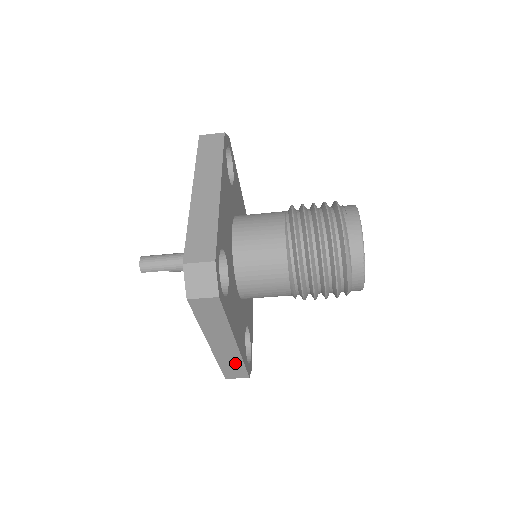
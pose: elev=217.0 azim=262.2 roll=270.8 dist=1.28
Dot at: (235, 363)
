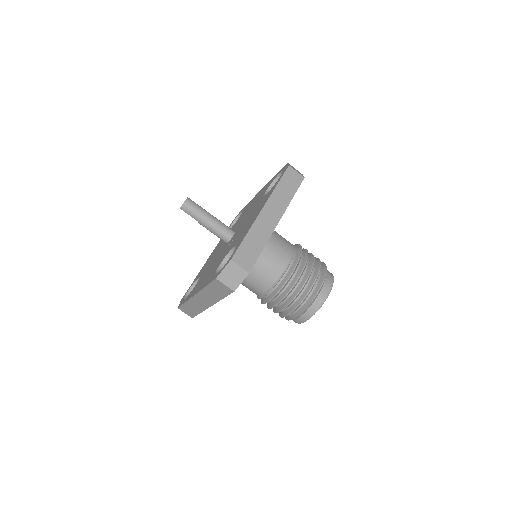
Dot at: (195, 309)
